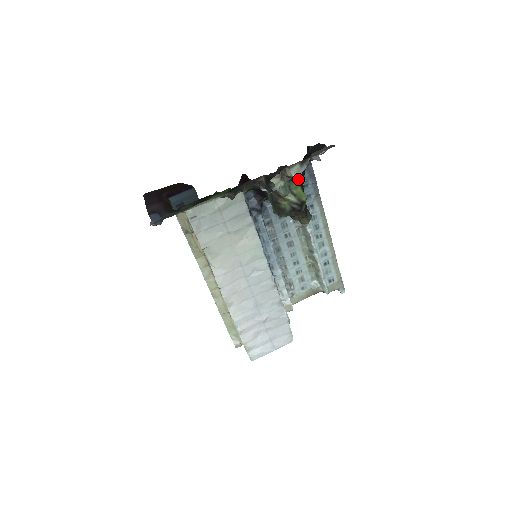
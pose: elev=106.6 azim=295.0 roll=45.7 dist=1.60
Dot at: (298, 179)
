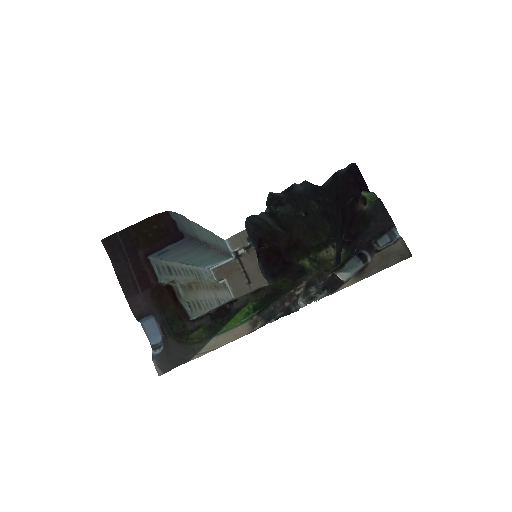
Dot at: (343, 259)
